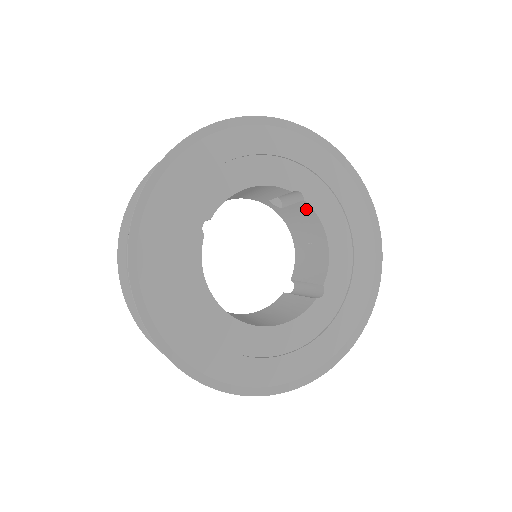
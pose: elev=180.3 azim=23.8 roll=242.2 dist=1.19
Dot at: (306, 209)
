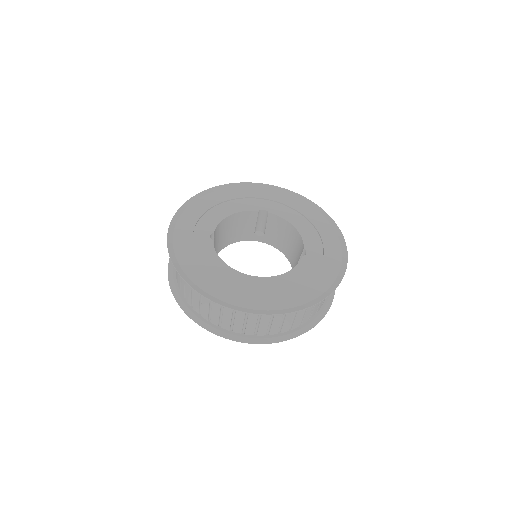
Dot at: (274, 220)
